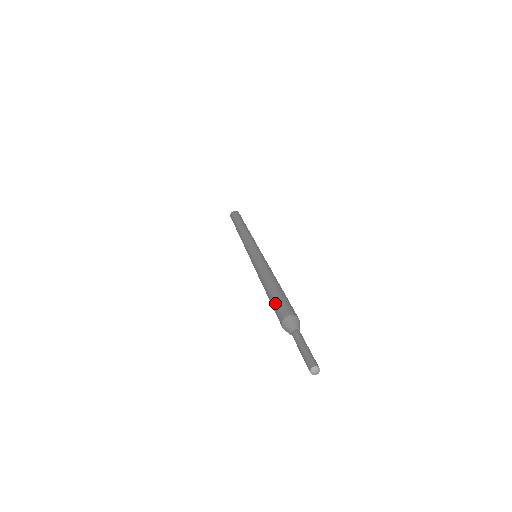
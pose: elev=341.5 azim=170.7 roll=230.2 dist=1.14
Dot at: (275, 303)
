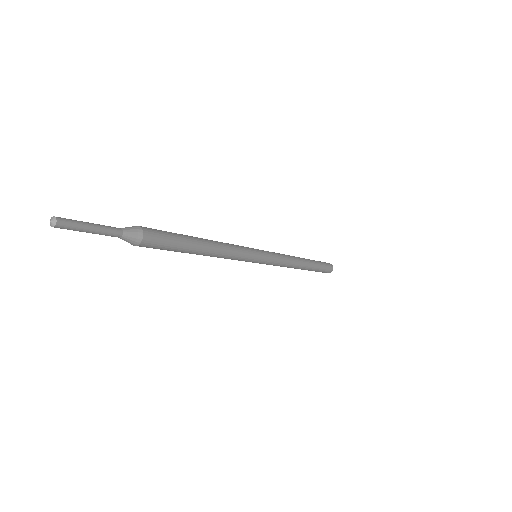
Dot at: (166, 231)
